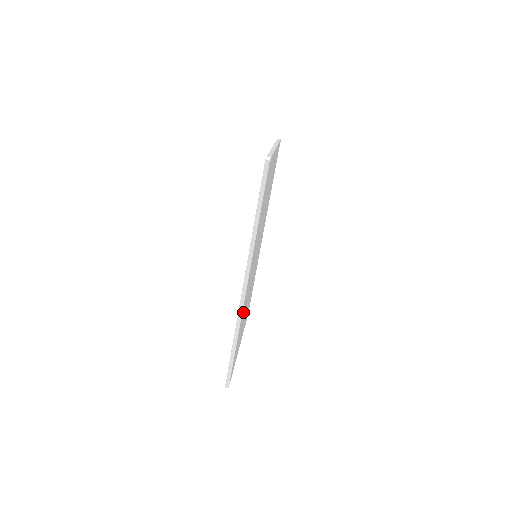
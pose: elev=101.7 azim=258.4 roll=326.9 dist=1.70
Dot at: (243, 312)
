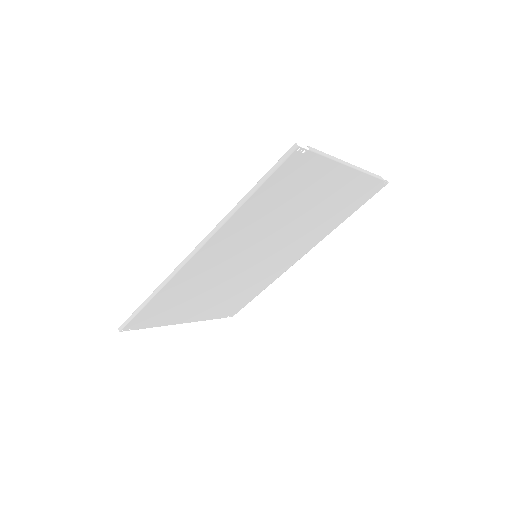
Dot at: (186, 282)
